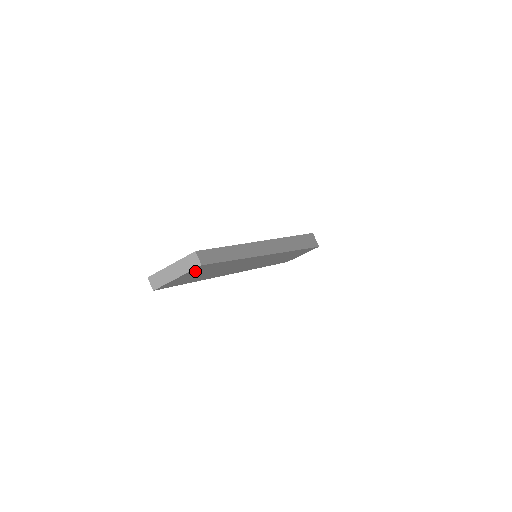
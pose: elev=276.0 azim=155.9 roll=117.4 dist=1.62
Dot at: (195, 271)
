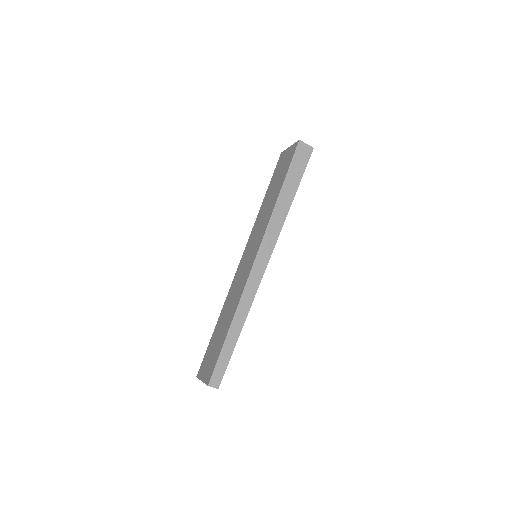
Dot at: occluded
